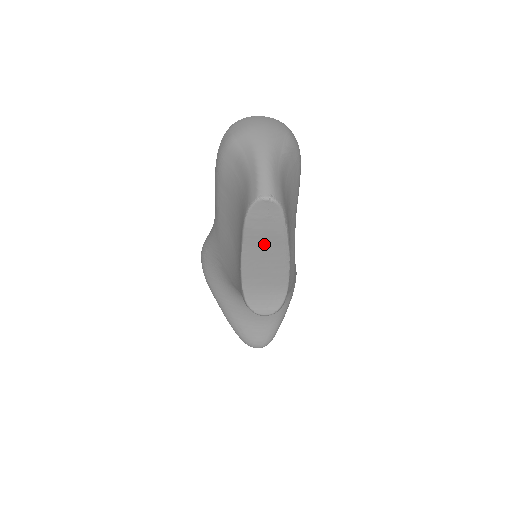
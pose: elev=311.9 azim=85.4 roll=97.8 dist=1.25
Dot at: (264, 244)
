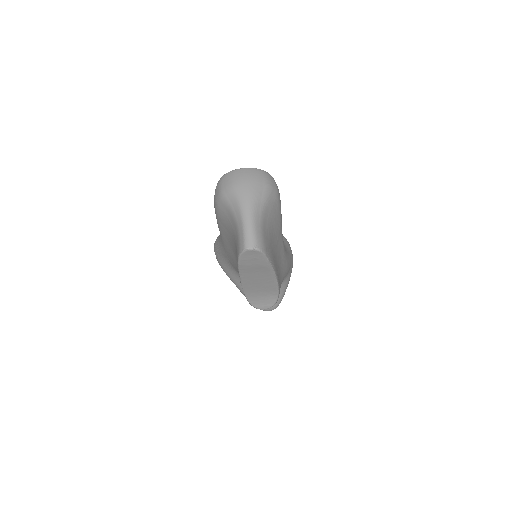
Dot at: (255, 271)
